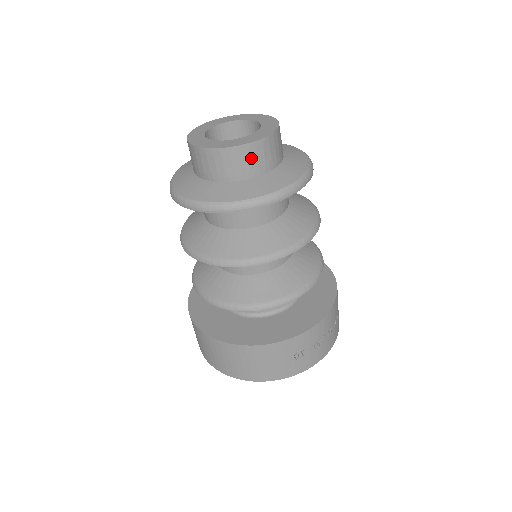
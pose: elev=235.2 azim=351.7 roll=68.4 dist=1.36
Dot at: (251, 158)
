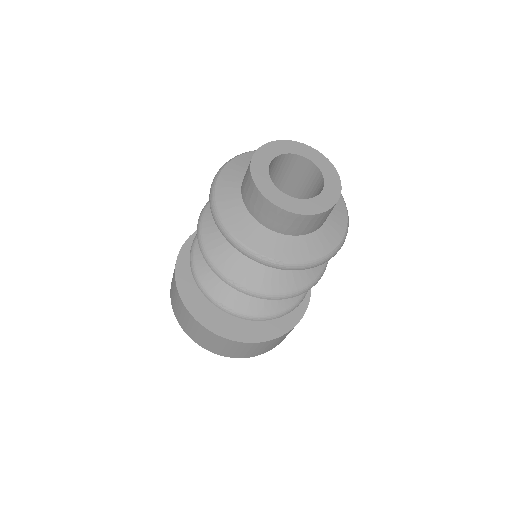
Dot at: occluded
